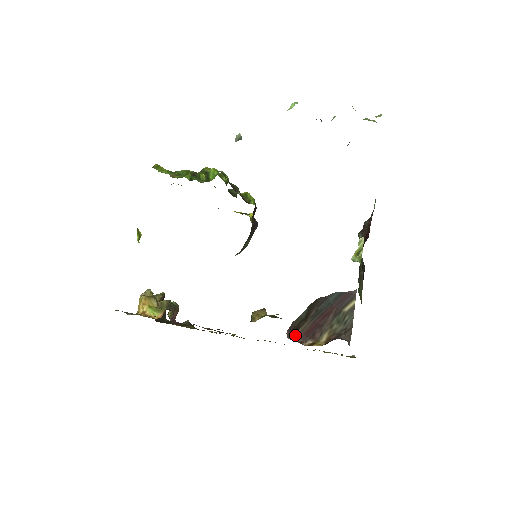
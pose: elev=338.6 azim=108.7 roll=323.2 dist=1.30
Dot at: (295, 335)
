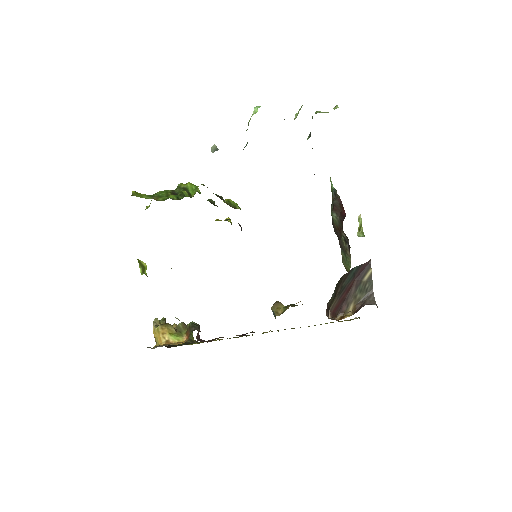
Dot at: occluded
